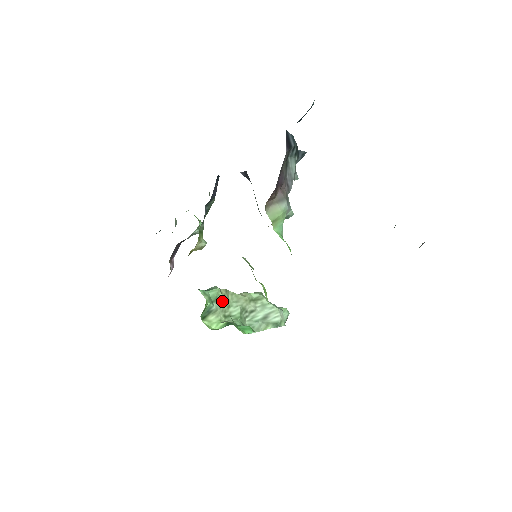
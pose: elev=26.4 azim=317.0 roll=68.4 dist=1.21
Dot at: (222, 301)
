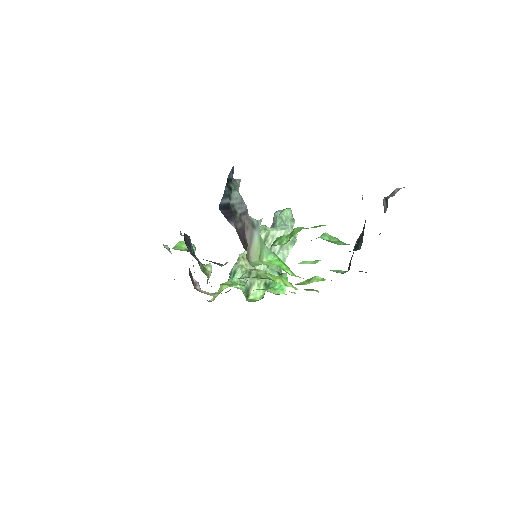
Dot at: occluded
